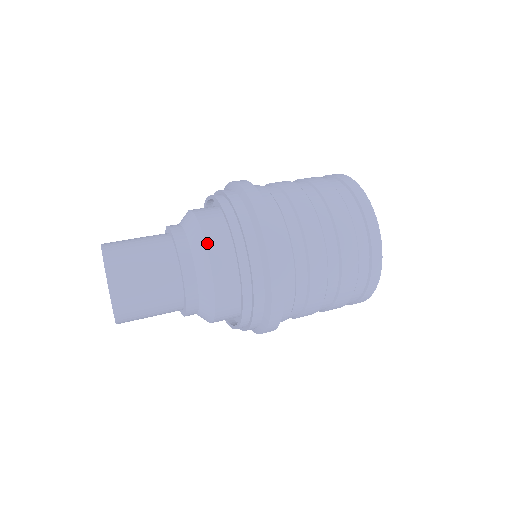
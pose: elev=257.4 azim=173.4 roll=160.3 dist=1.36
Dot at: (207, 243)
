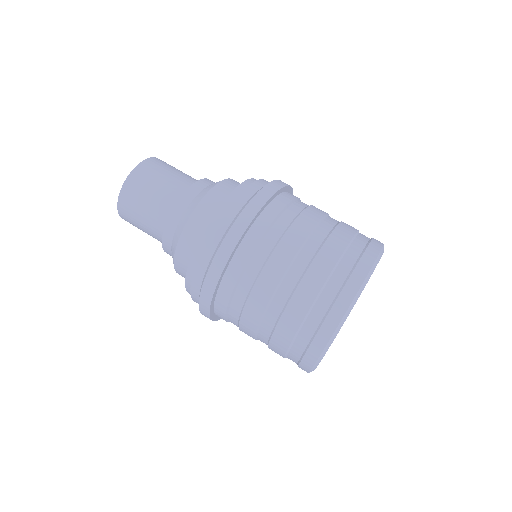
Dot at: (224, 181)
